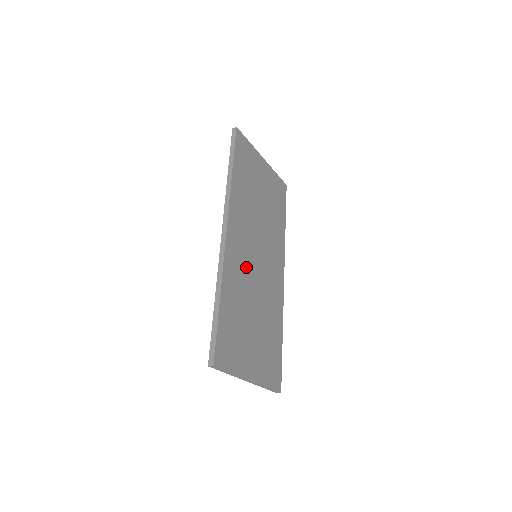
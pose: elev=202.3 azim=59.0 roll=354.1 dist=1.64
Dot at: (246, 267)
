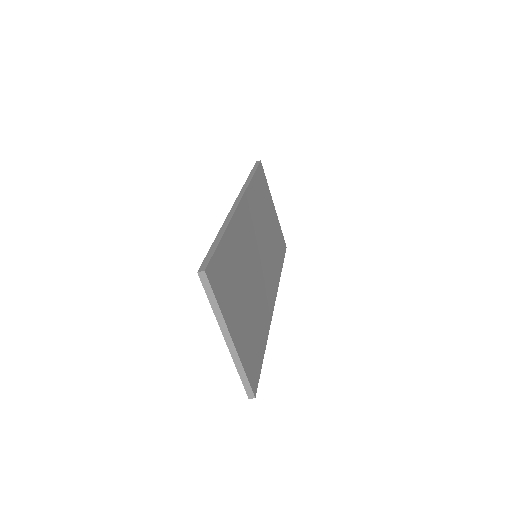
Dot at: (248, 247)
